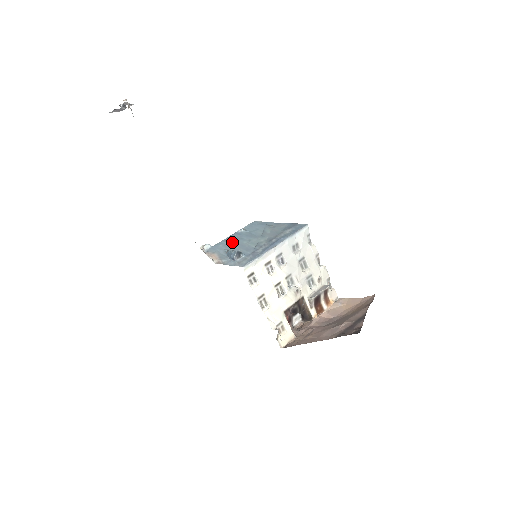
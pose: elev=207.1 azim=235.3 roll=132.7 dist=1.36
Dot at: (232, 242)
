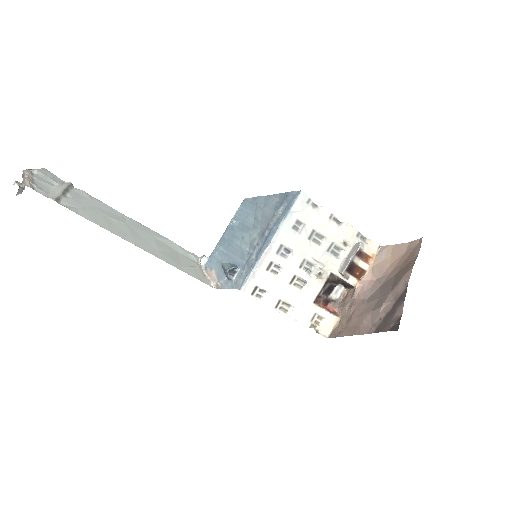
Dot at: (226, 245)
